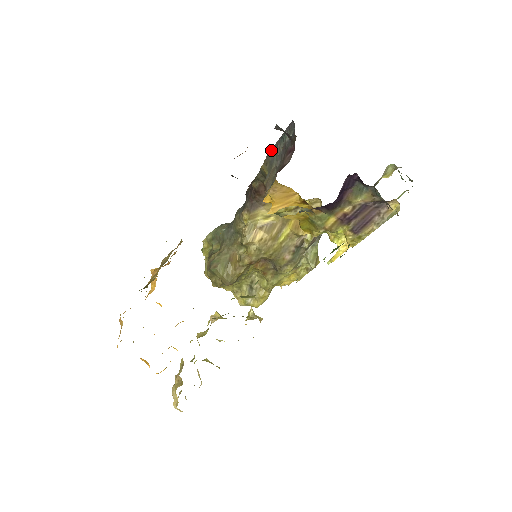
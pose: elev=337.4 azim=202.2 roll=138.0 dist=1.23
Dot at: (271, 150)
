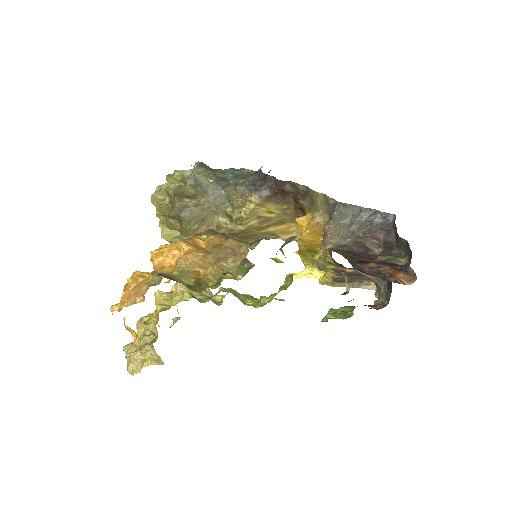
Dot at: (349, 205)
